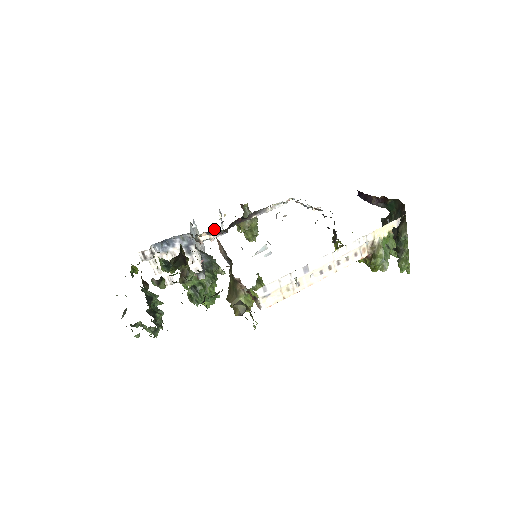
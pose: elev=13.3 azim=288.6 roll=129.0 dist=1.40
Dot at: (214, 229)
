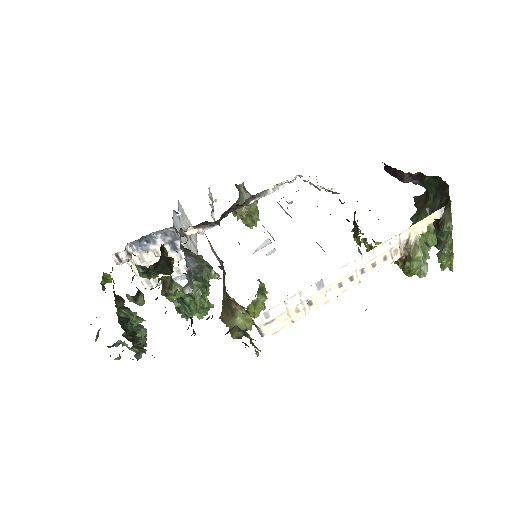
Dot at: (202, 222)
